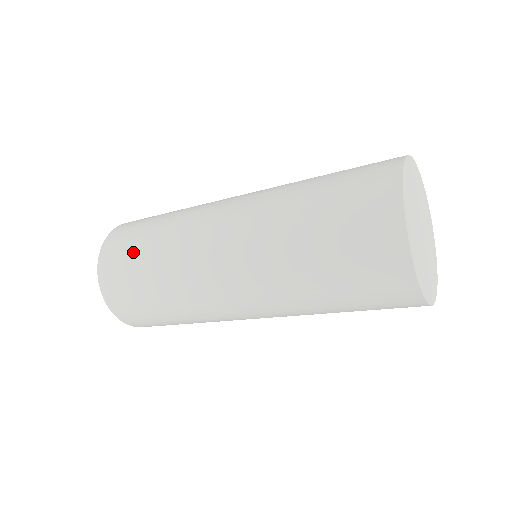
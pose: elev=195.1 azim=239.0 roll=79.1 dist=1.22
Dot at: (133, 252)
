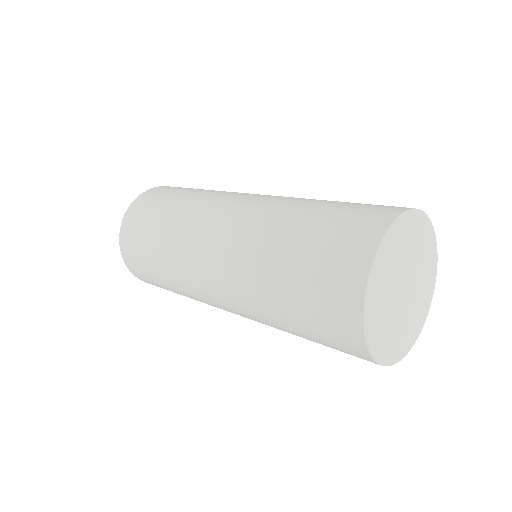
Dot at: (147, 227)
